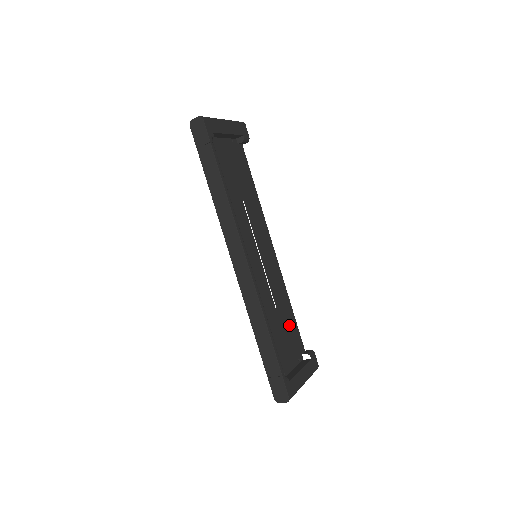
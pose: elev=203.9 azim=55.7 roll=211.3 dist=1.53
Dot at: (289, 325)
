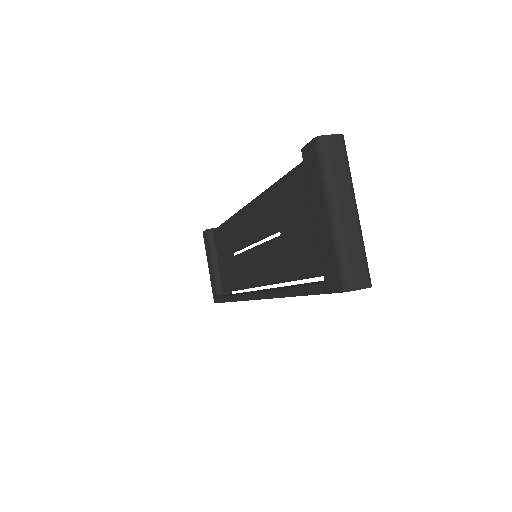
Dot at: (225, 242)
